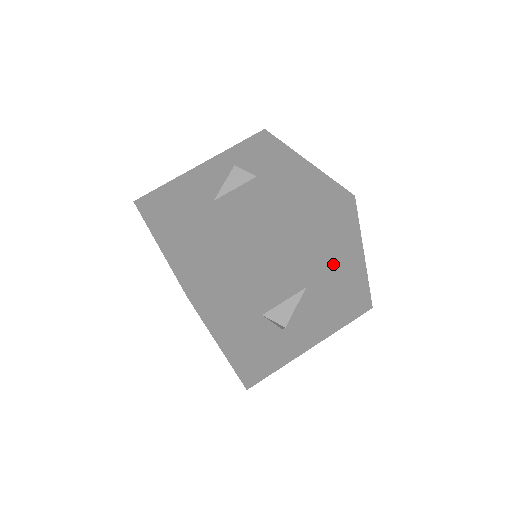
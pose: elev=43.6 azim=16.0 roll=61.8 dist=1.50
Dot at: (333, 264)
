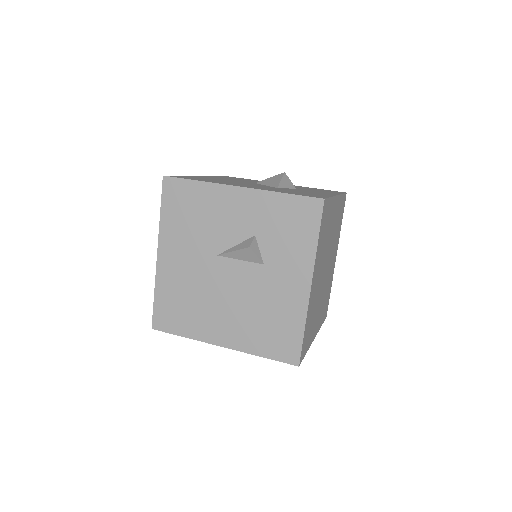
Dot at: occluded
